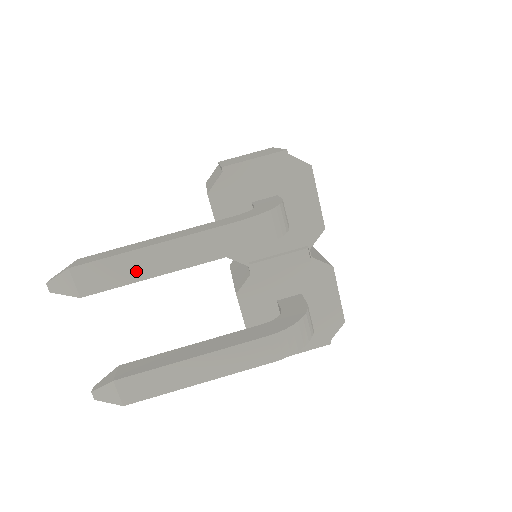
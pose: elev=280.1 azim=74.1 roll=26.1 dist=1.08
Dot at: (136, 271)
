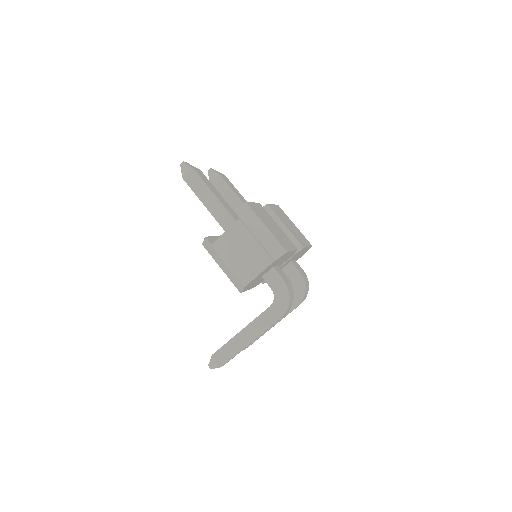
Dot at: occluded
